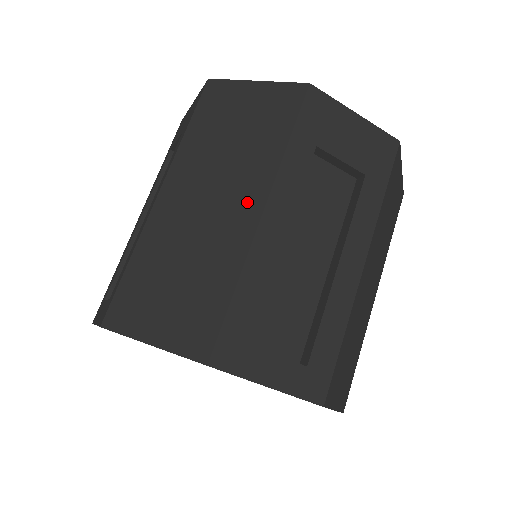
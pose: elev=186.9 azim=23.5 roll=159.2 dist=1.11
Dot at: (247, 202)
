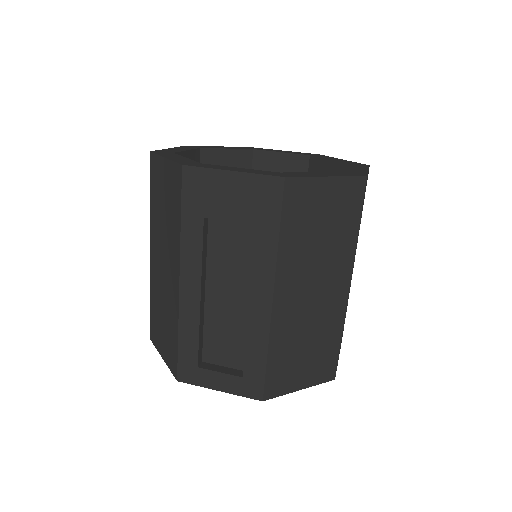
Dot at: (339, 283)
